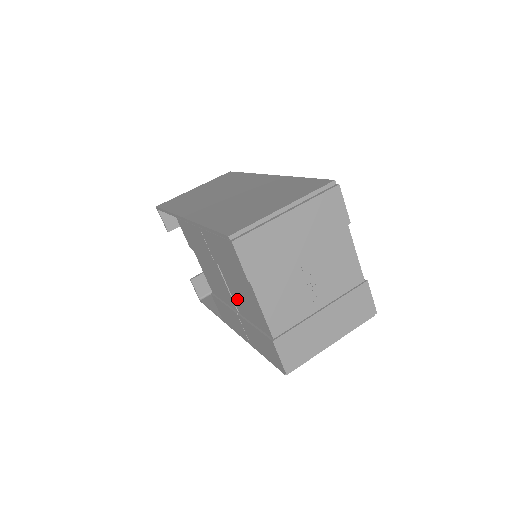
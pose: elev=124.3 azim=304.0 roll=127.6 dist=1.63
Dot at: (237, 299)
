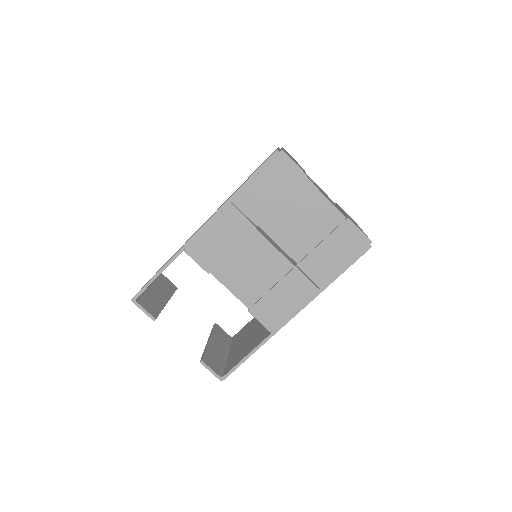
Dot at: (292, 241)
